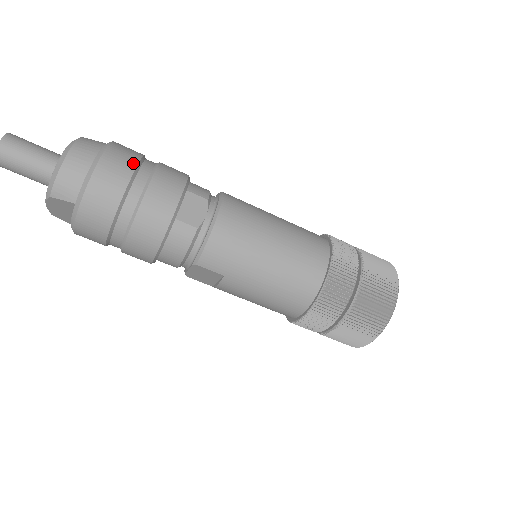
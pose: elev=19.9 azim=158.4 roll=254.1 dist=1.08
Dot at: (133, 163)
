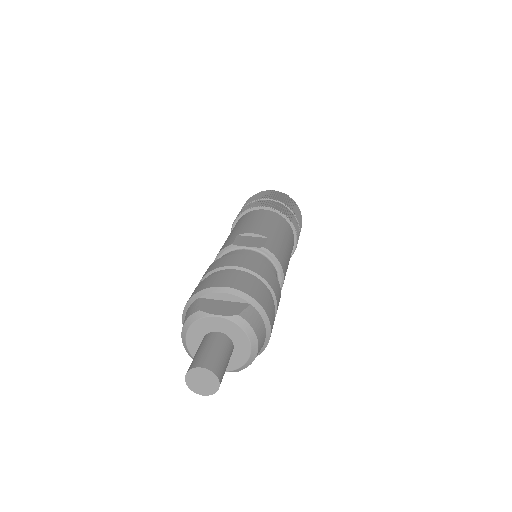
Dot at: (273, 306)
